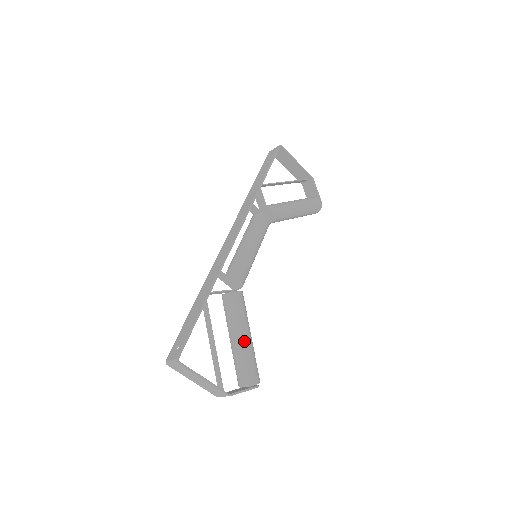
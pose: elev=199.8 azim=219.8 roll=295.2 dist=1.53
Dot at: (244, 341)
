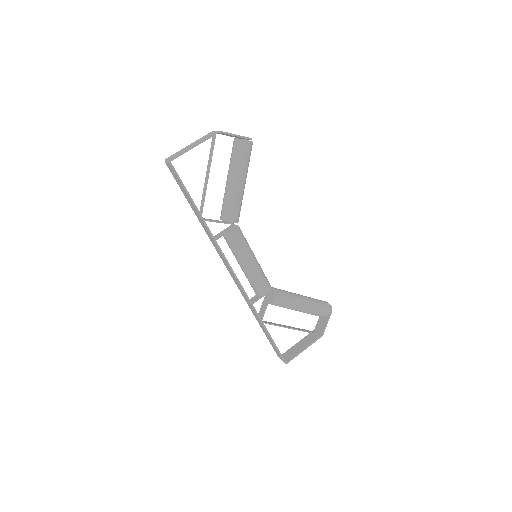
Dot at: (304, 309)
